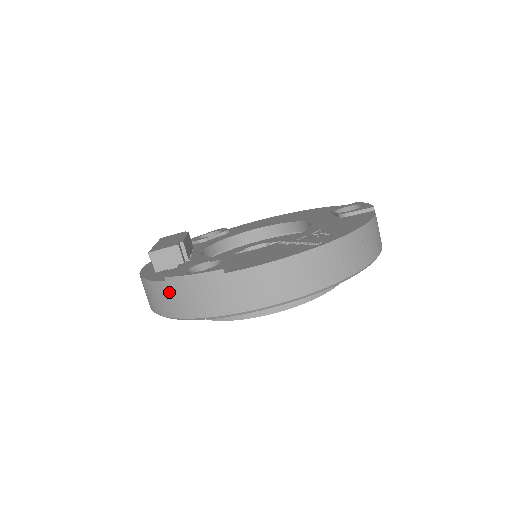
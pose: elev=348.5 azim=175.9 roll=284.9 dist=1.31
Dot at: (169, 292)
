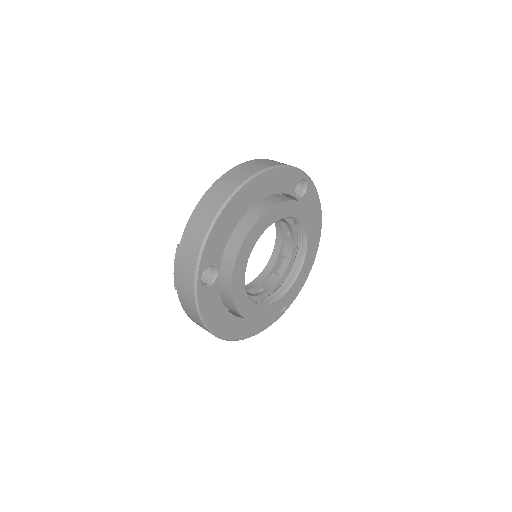
Dot at: (182, 294)
